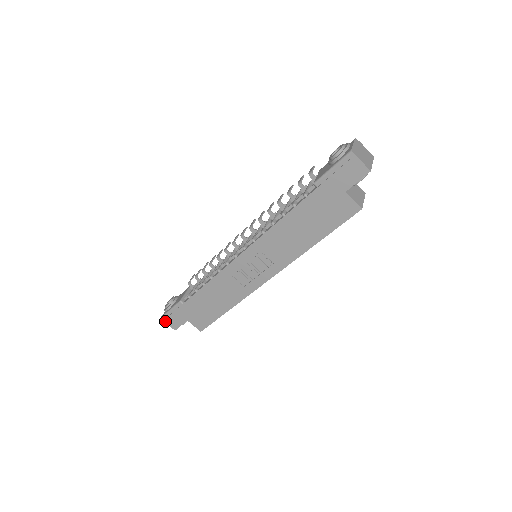
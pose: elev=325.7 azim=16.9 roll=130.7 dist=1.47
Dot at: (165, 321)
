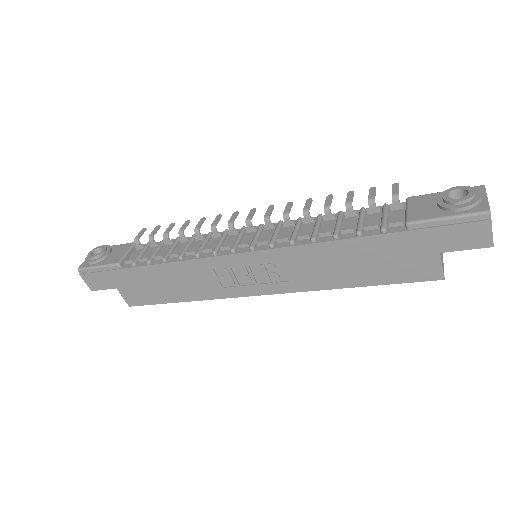
Dot at: (82, 276)
